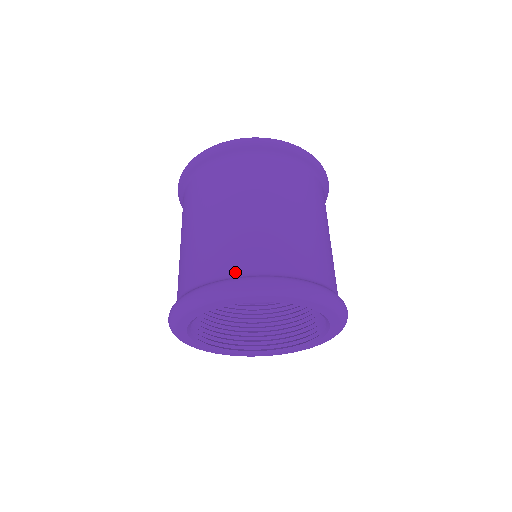
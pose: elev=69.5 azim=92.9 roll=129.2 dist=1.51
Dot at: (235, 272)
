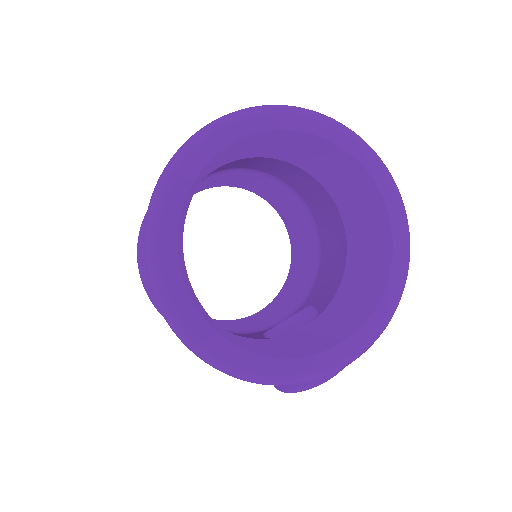
Dot at: occluded
